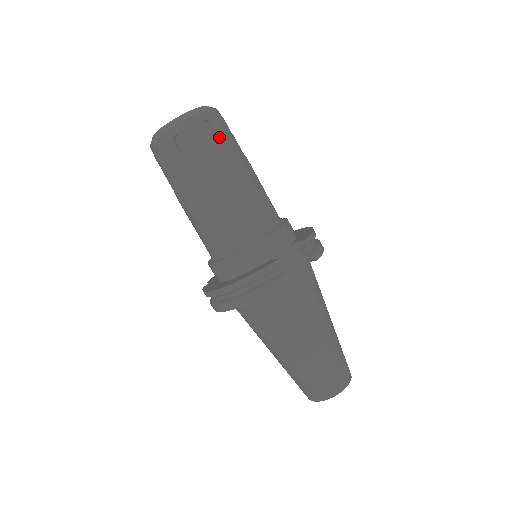
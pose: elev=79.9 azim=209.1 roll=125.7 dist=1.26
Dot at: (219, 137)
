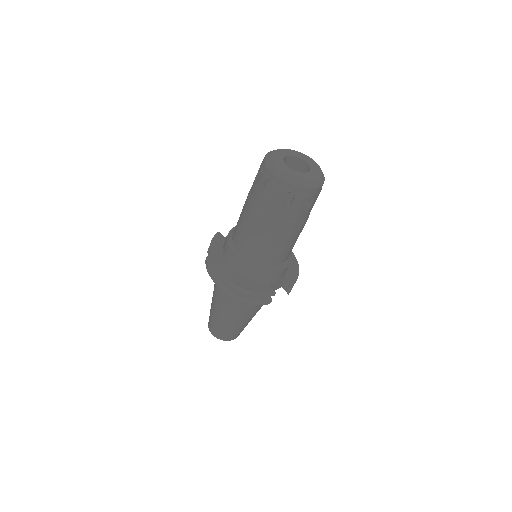
Dot at: (311, 206)
